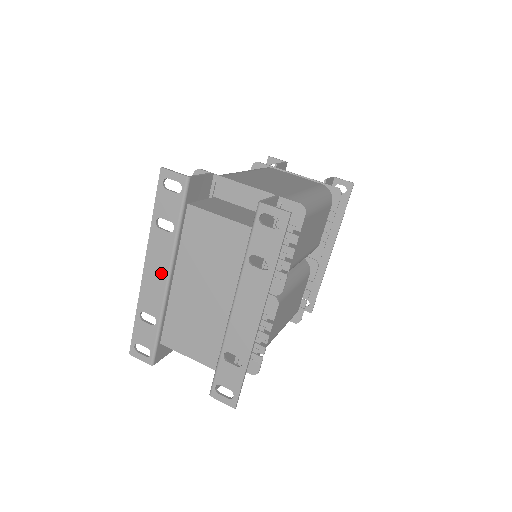
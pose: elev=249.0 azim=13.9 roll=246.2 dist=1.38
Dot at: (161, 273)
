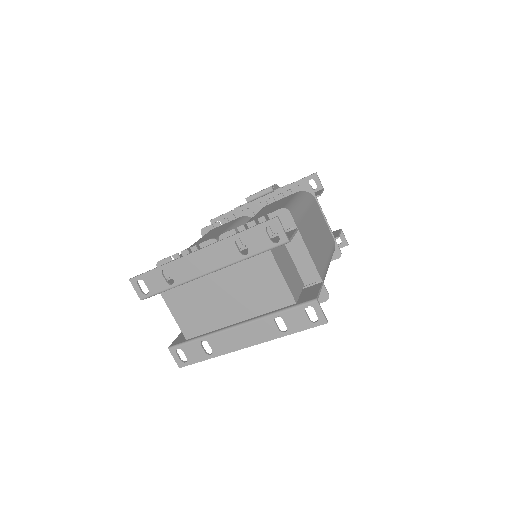
Dot at: (208, 266)
